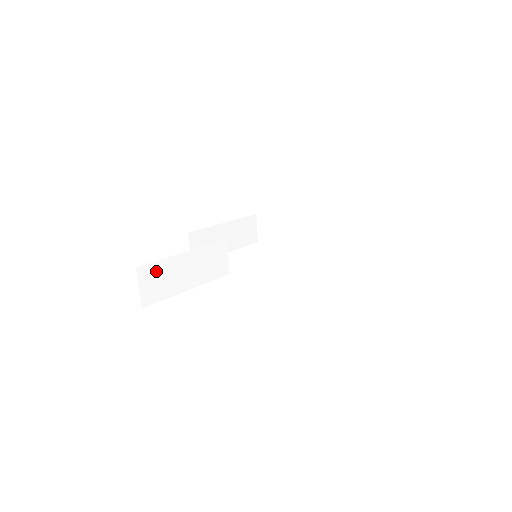
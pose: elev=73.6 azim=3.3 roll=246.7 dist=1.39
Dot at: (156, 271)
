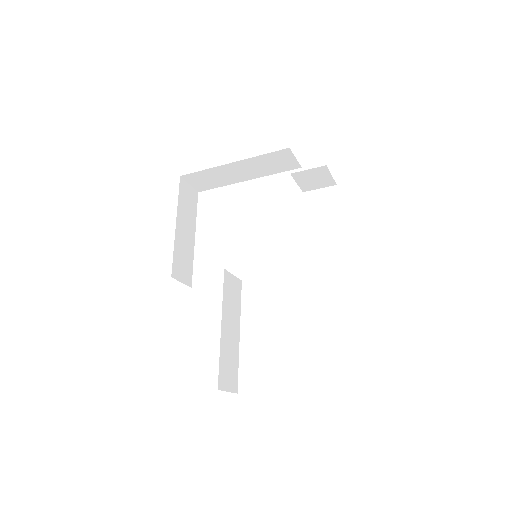
Dot at: (223, 367)
